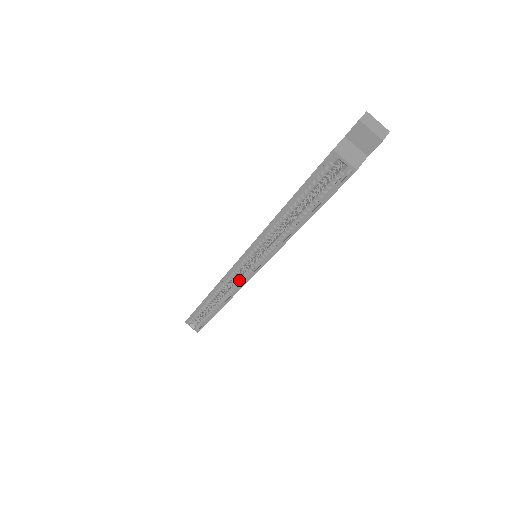
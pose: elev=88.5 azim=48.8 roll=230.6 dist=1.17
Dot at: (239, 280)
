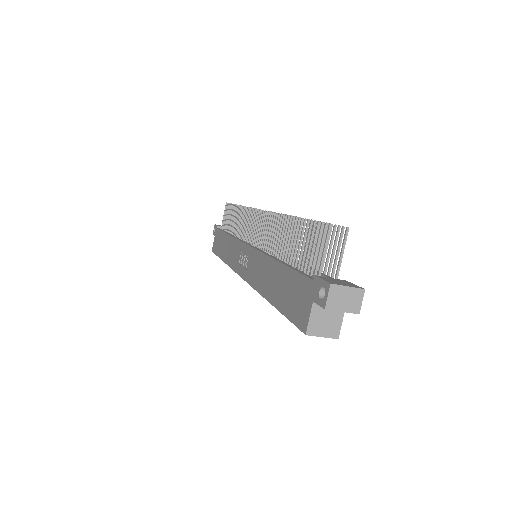
Dot at: occluded
